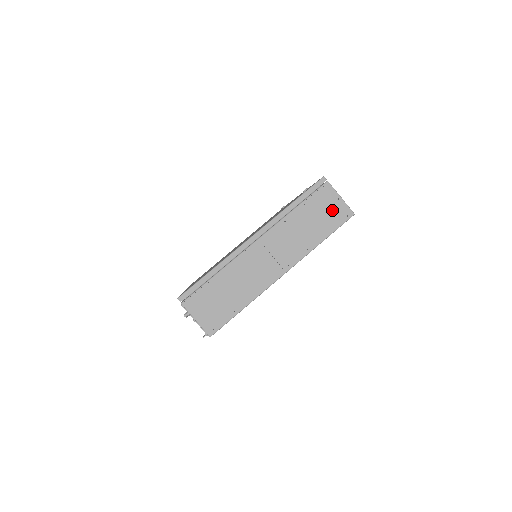
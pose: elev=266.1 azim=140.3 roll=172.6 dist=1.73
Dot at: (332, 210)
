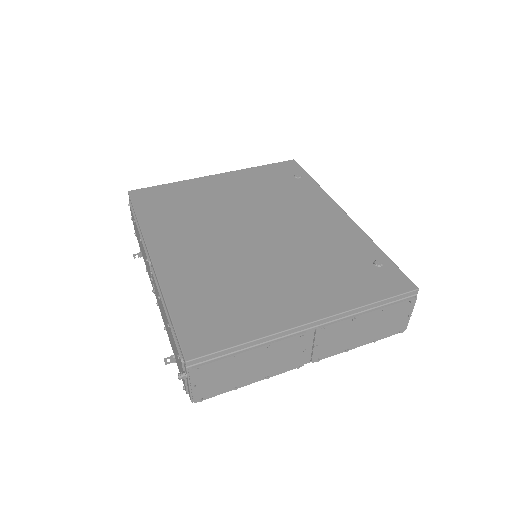
Dot at: (395, 322)
